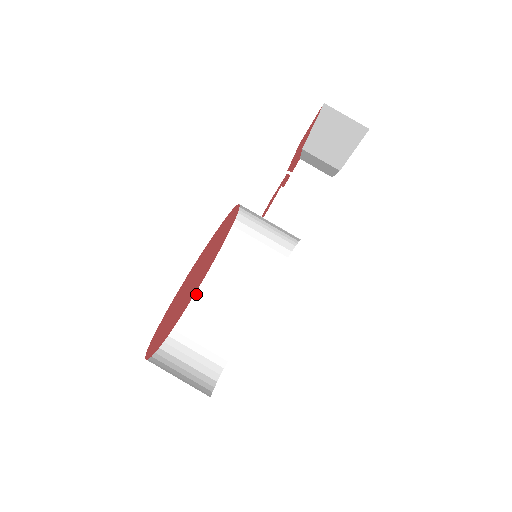
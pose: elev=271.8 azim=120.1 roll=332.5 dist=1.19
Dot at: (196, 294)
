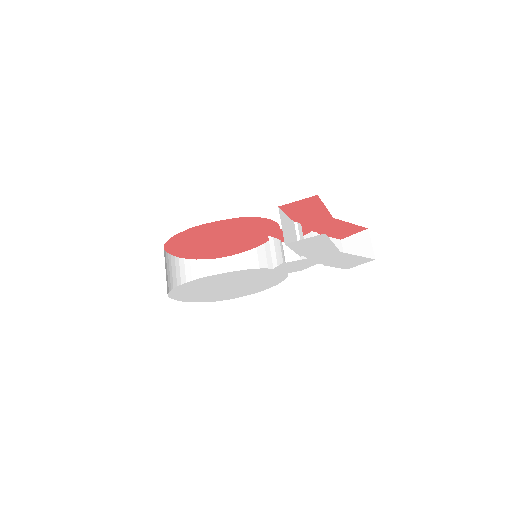
Dot at: (243, 253)
